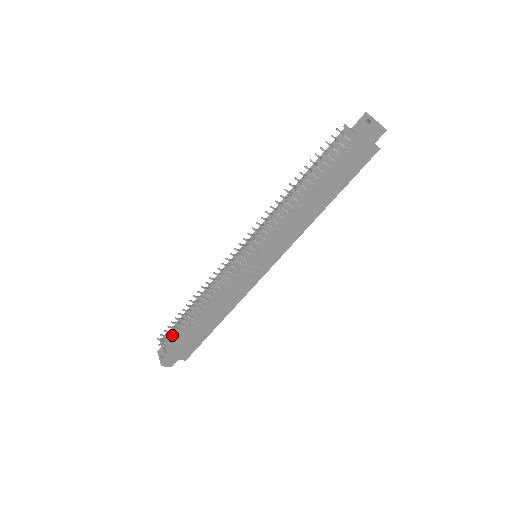
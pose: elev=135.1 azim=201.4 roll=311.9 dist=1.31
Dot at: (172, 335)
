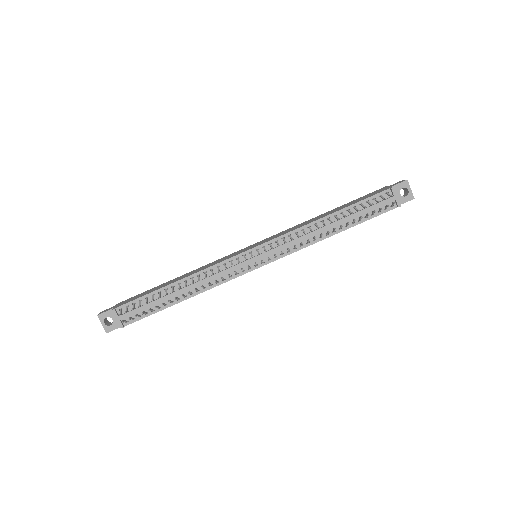
Dot at: (137, 311)
